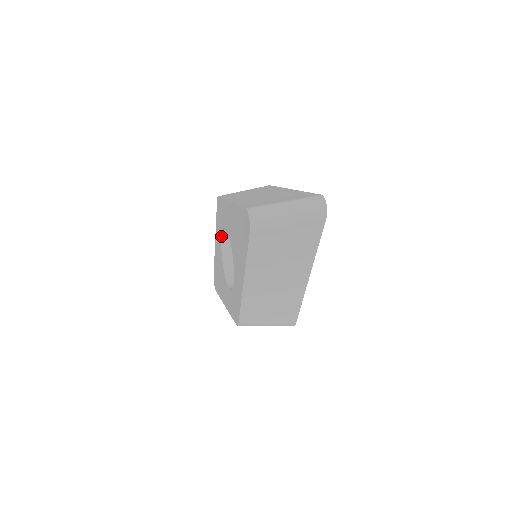
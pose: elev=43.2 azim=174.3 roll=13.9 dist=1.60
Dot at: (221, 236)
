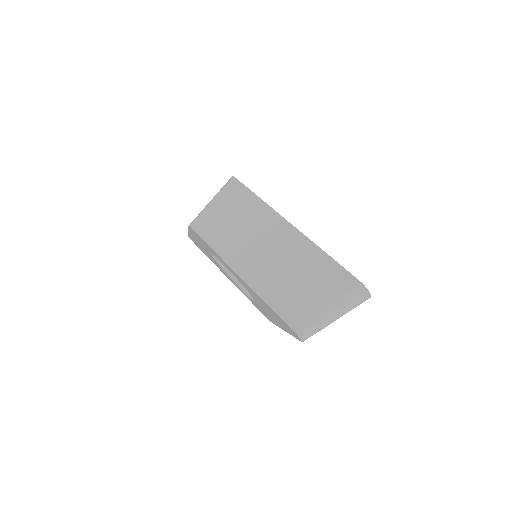
Dot at: occluded
